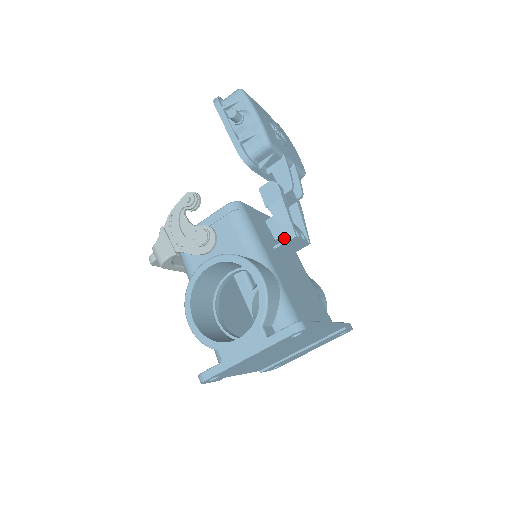
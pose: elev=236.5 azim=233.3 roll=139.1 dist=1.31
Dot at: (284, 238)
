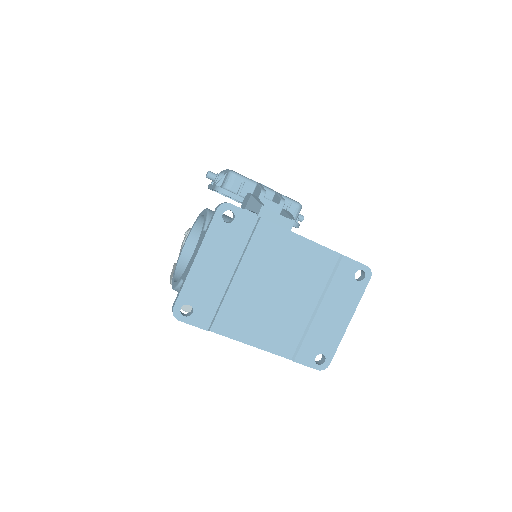
Dot at: (258, 215)
